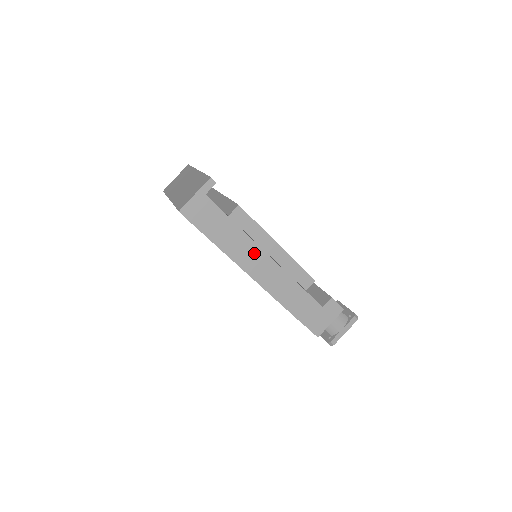
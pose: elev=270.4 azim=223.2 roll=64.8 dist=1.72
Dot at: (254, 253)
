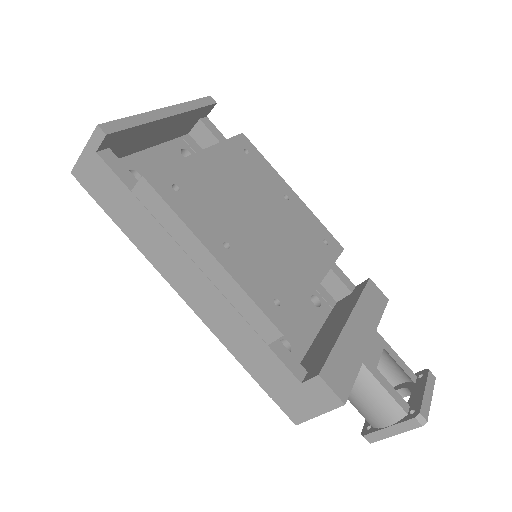
Dot at: (177, 258)
